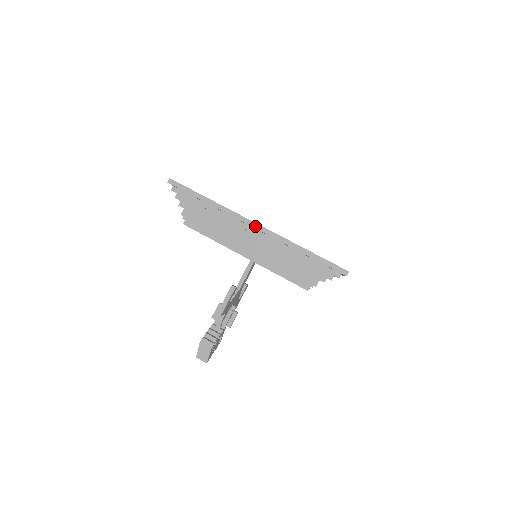
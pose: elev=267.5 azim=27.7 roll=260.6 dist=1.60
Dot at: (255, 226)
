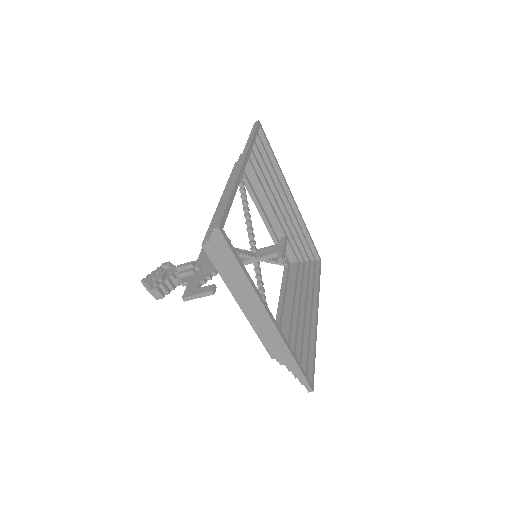
Dot at: (269, 322)
